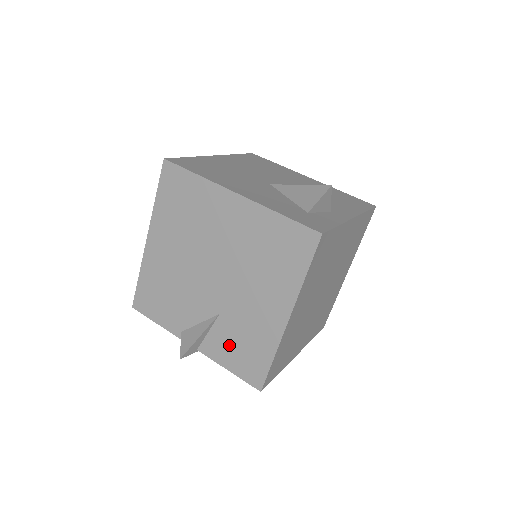
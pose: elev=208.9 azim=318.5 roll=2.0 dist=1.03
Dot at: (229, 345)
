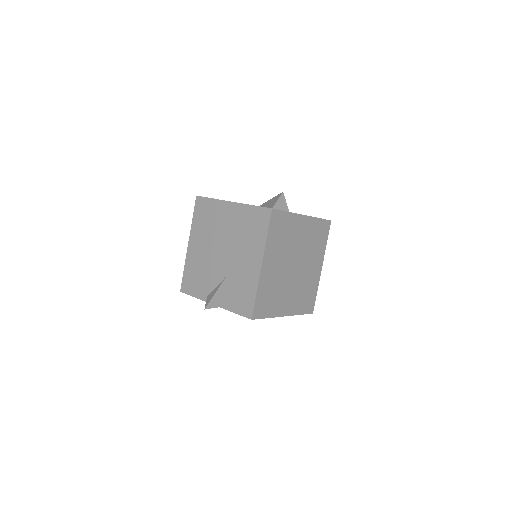
Dot at: (233, 295)
